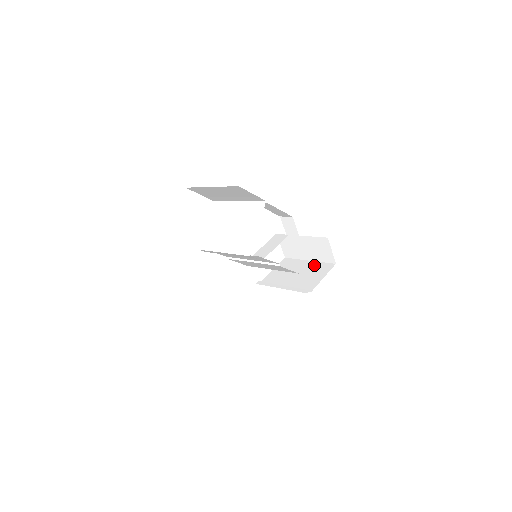
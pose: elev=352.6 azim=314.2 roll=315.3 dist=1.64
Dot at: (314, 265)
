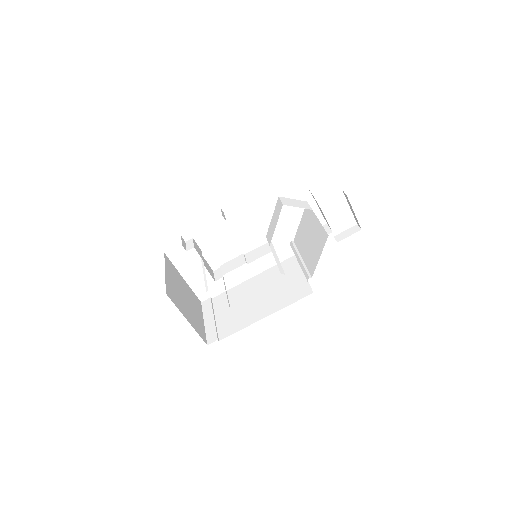
Dot at: (318, 229)
